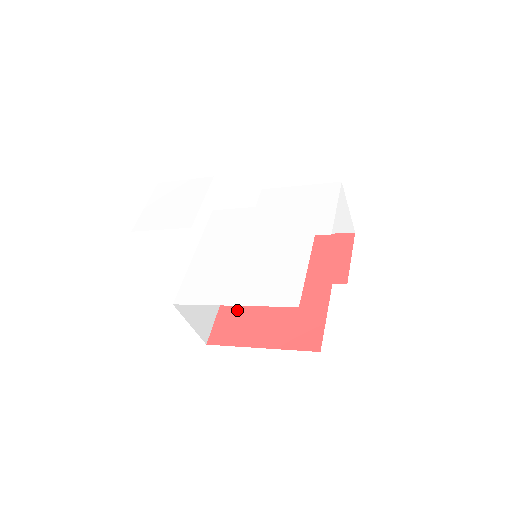
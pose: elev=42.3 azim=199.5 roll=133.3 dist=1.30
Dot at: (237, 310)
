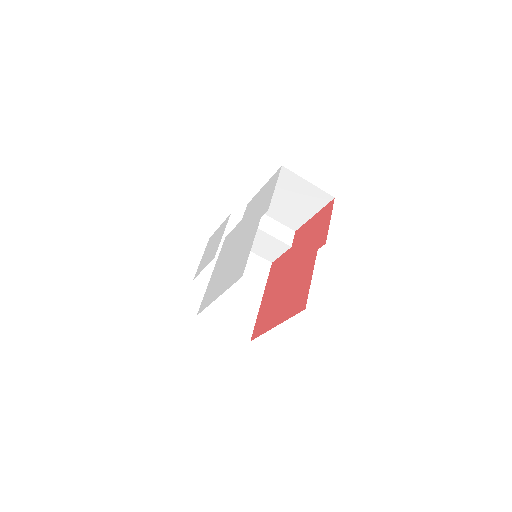
Dot at: (267, 305)
